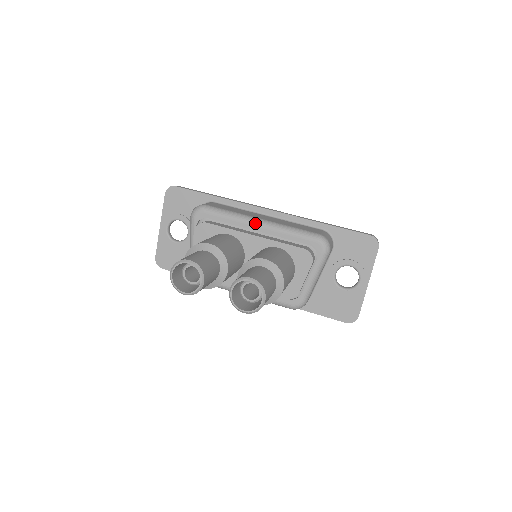
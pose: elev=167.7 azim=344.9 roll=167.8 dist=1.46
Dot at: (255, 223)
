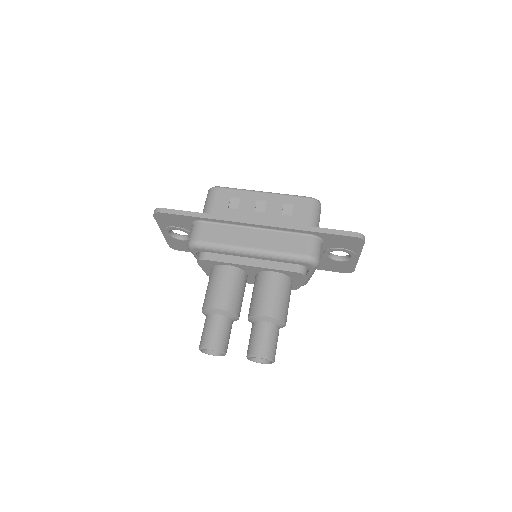
Dot at: (247, 254)
